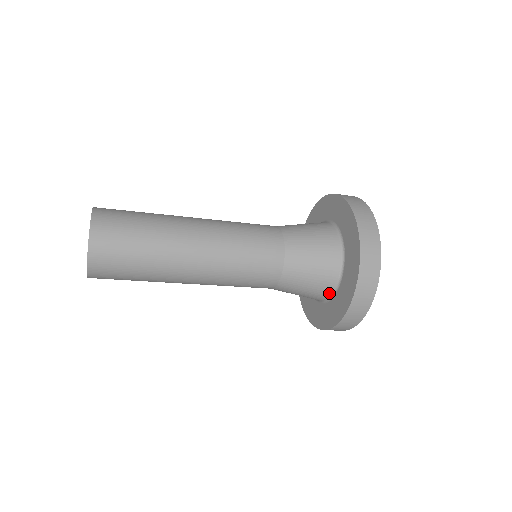
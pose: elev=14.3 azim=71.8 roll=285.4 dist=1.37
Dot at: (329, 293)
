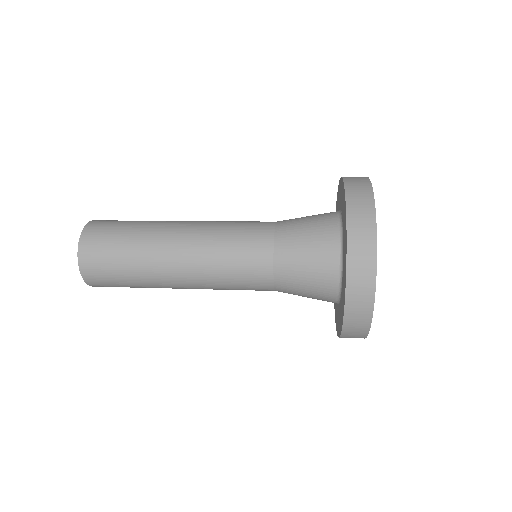
Dot at: occluded
